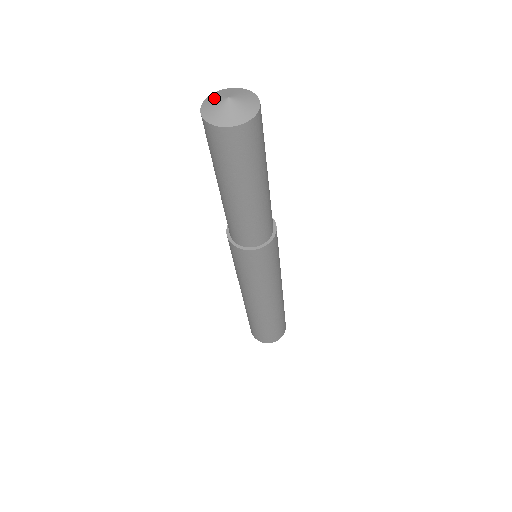
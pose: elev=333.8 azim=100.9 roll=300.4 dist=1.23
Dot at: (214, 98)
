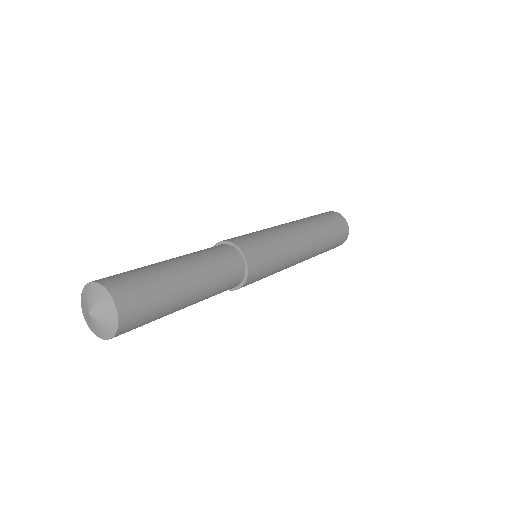
Dot at: (86, 296)
